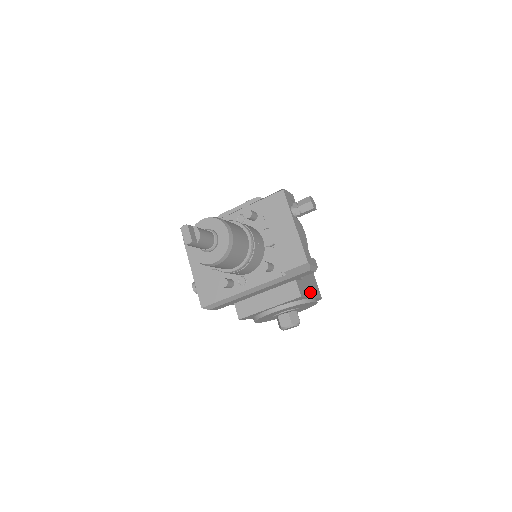
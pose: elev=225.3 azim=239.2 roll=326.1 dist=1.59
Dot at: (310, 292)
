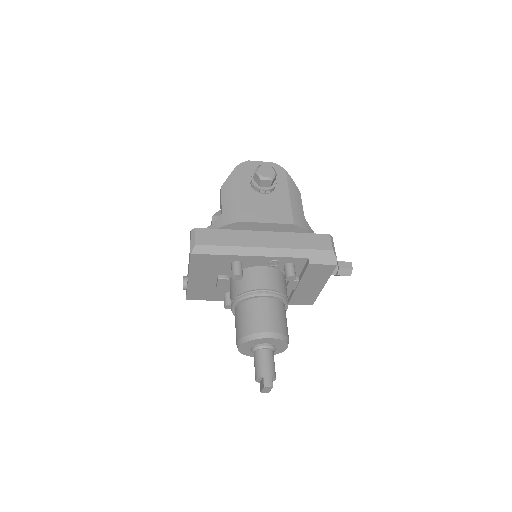
Dot at: occluded
